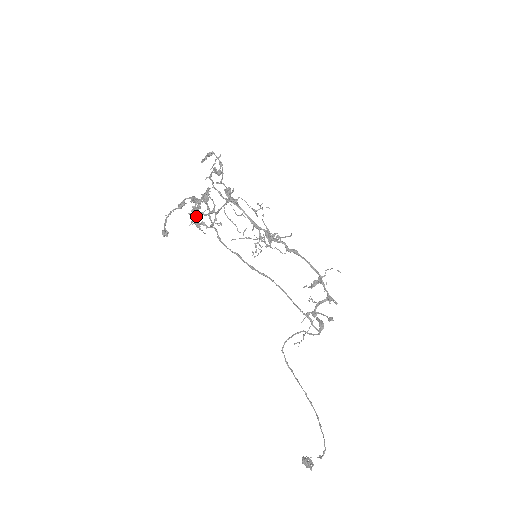
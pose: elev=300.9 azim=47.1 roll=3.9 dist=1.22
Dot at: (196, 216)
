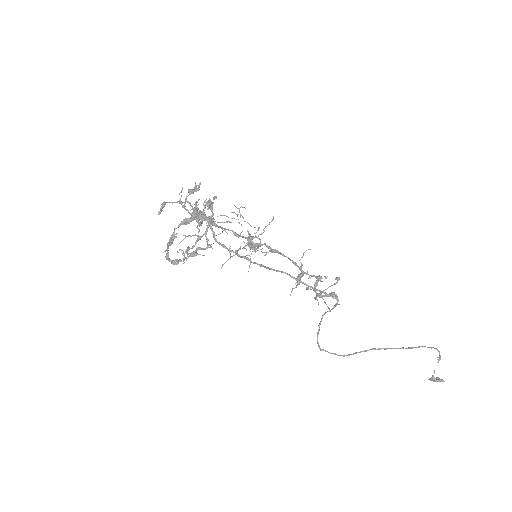
Dot at: (201, 225)
